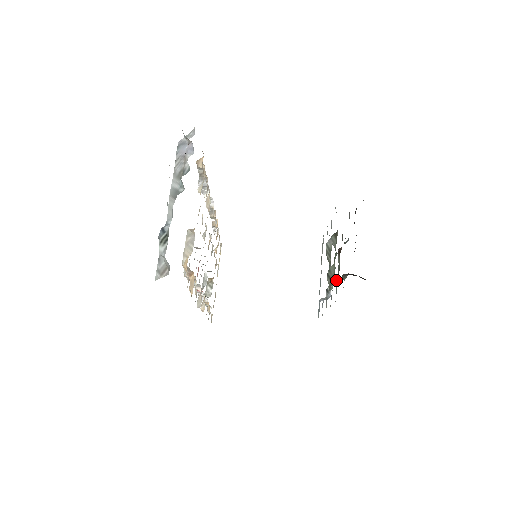
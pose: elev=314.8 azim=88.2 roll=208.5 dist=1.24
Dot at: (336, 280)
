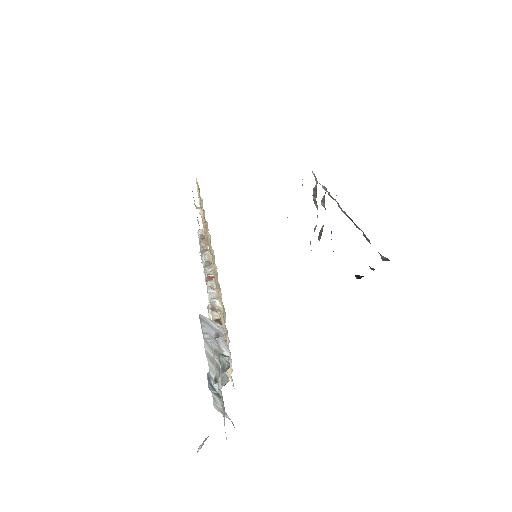
Dot at: occluded
